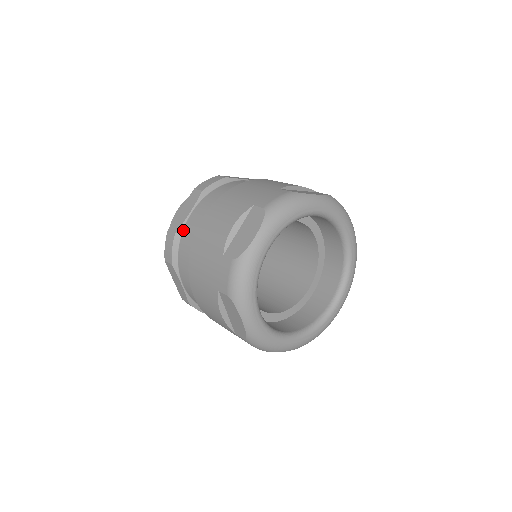
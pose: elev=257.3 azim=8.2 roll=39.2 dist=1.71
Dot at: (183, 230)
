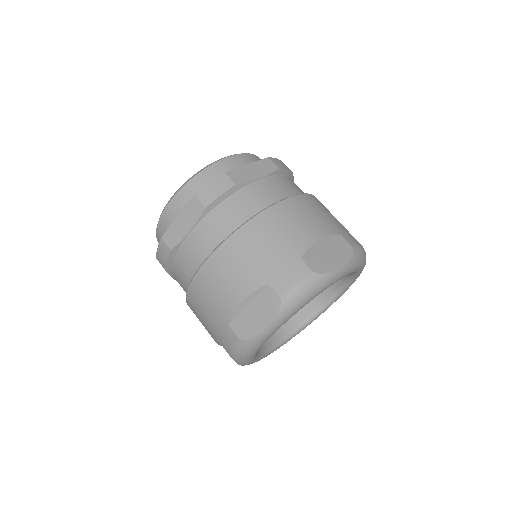
Dot at: (180, 248)
